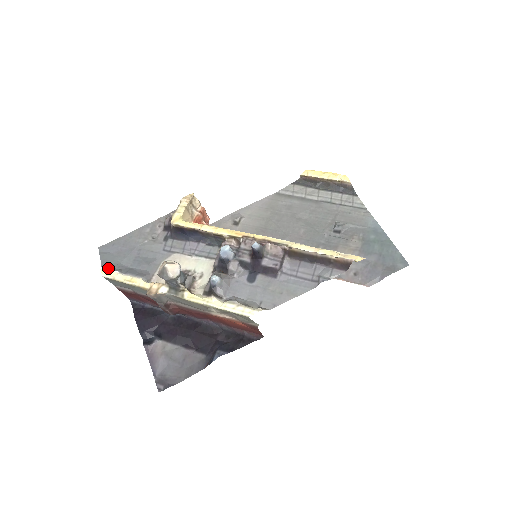
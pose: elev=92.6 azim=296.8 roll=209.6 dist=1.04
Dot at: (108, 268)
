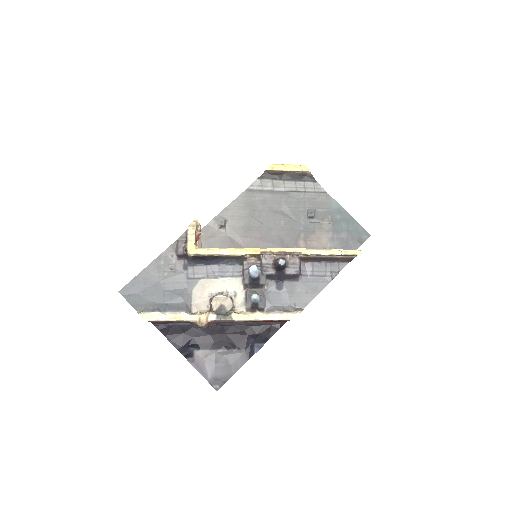
Dot at: (145, 311)
